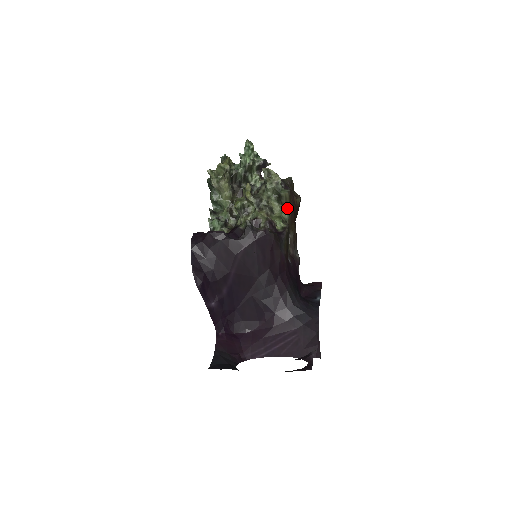
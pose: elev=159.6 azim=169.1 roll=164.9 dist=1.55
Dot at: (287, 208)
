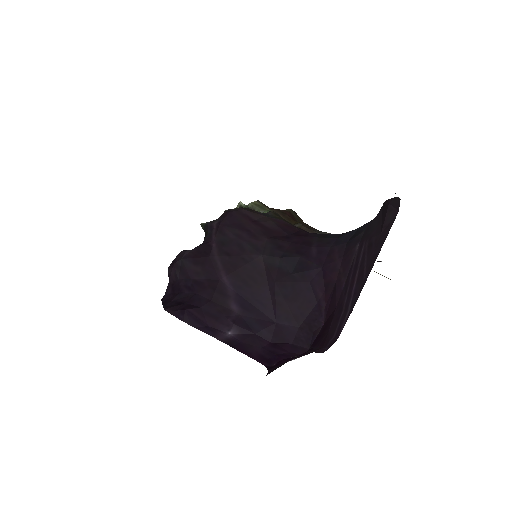
Dot at: occluded
